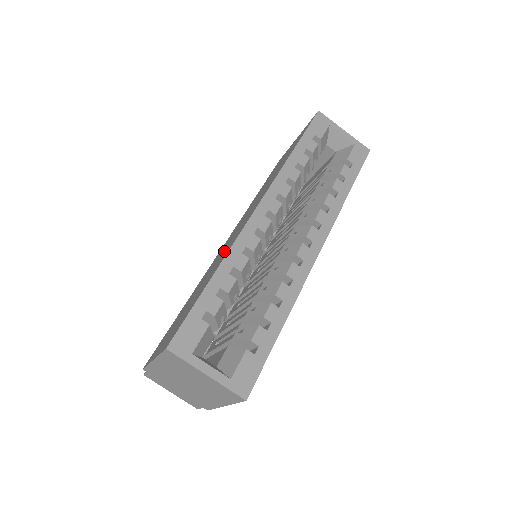
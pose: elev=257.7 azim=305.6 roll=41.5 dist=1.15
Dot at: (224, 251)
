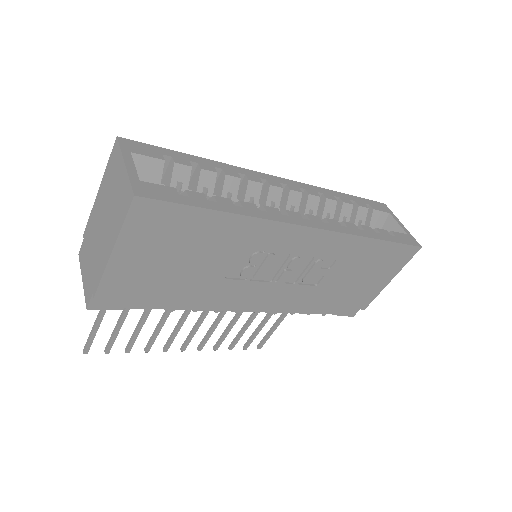
Dot at: occluded
